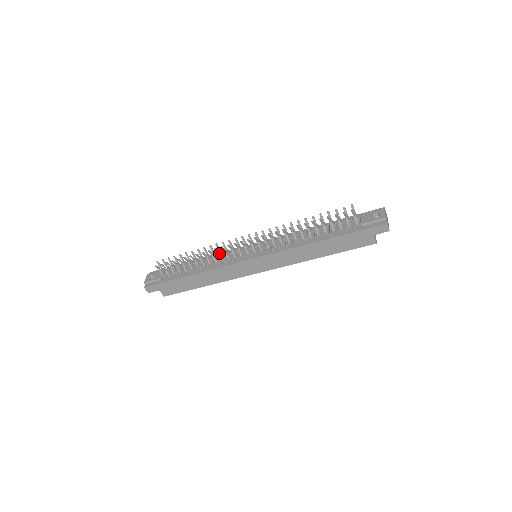
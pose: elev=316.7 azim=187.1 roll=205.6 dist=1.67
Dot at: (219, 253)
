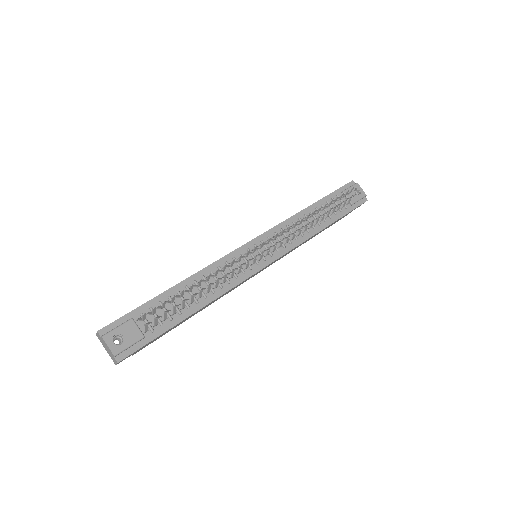
Dot at: (234, 270)
